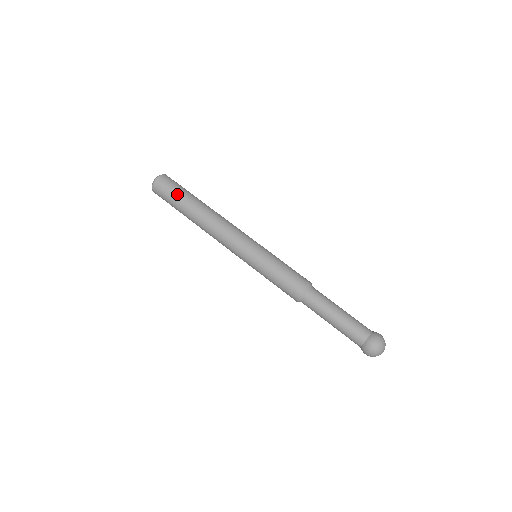
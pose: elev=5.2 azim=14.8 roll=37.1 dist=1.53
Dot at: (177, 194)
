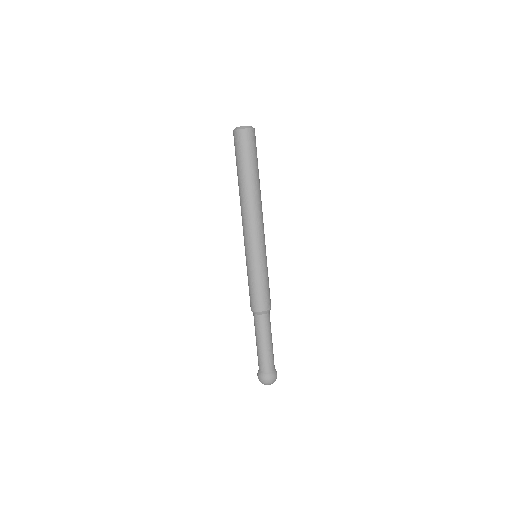
Dot at: (250, 158)
